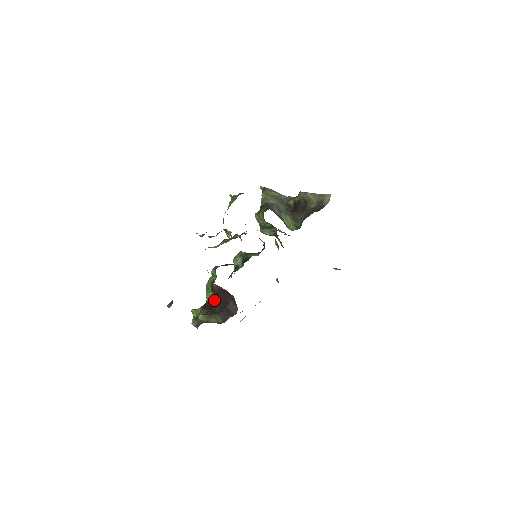
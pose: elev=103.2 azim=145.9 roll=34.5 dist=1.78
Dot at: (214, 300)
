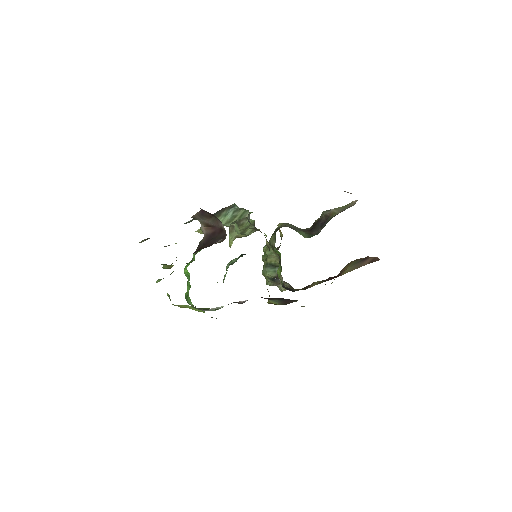
Dot at: occluded
